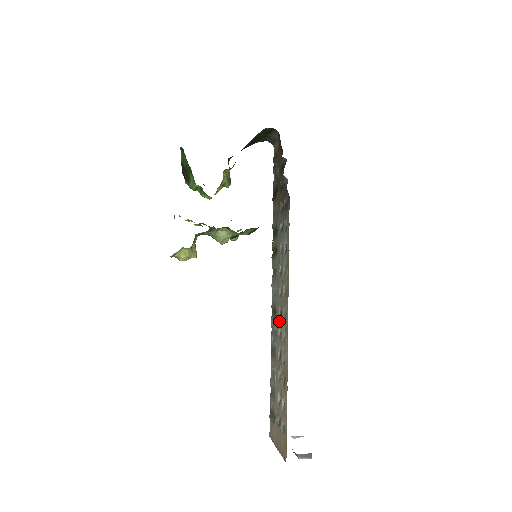
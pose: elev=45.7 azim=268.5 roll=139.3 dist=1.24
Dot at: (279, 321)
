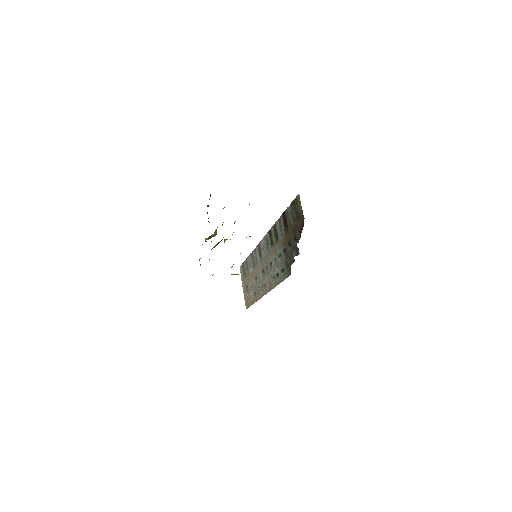
Dot at: (261, 271)
